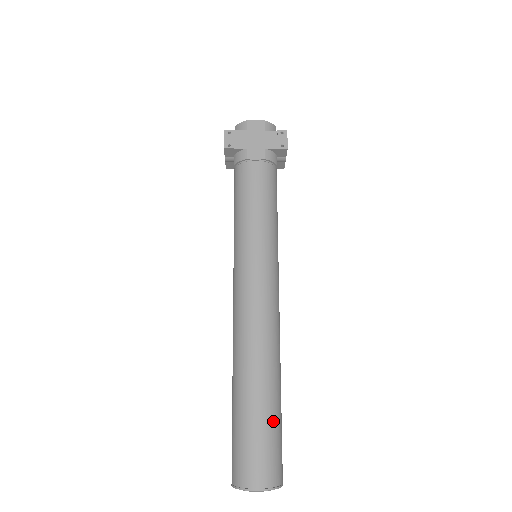
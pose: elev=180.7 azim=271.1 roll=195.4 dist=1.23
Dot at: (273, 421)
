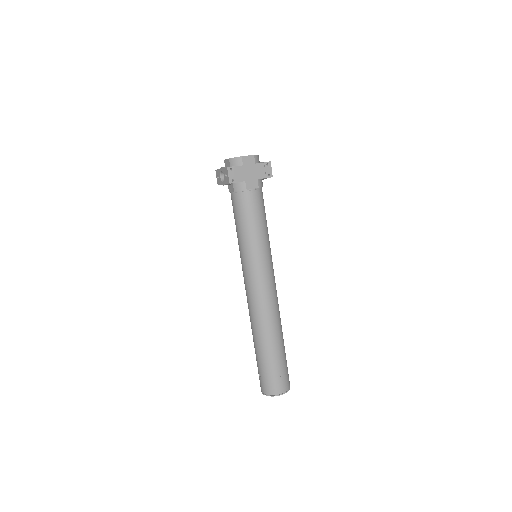
Dot at: (284, 357)
